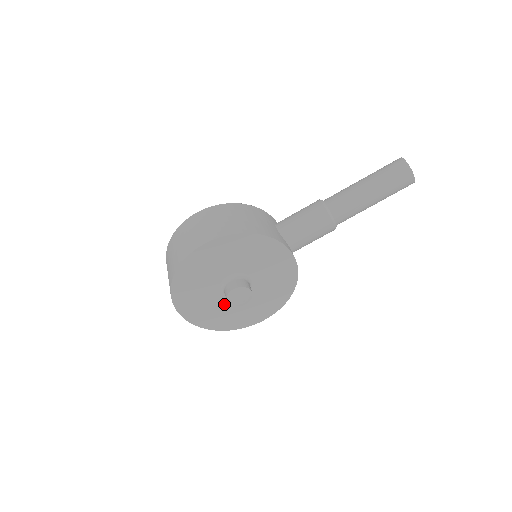
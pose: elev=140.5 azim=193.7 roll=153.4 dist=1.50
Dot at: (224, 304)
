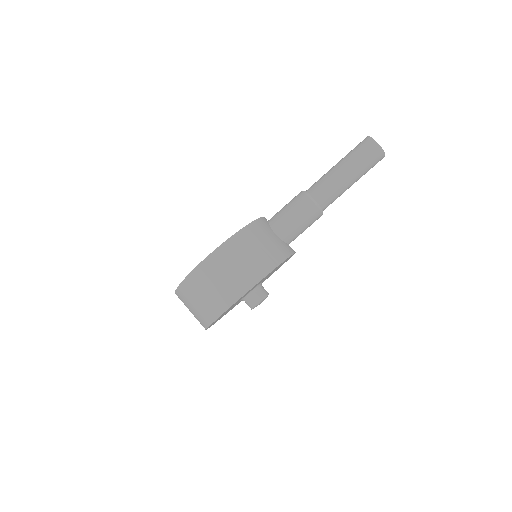
Dot at: (238, 302)
